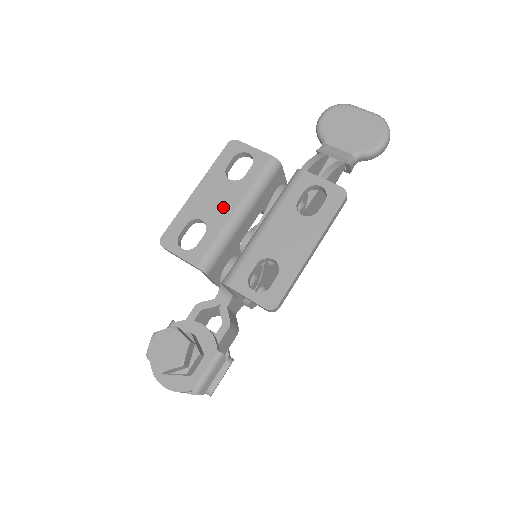
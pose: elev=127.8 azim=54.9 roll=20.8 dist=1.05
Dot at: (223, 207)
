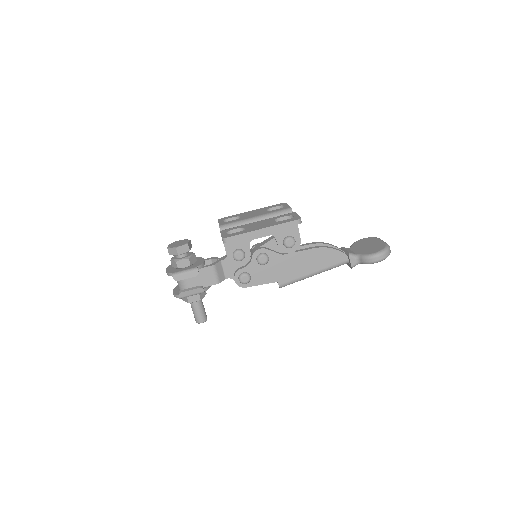
Dot at: (252, 215)
